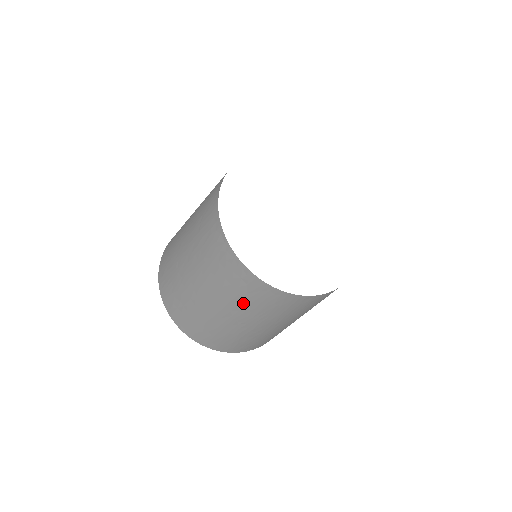
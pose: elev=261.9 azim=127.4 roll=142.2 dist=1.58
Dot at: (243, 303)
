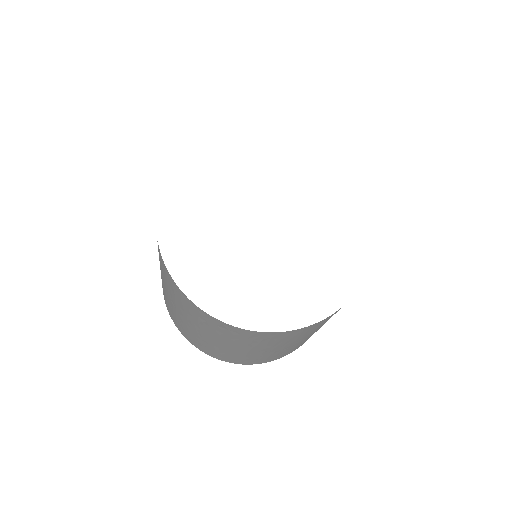
Dot at: (251, 343)
